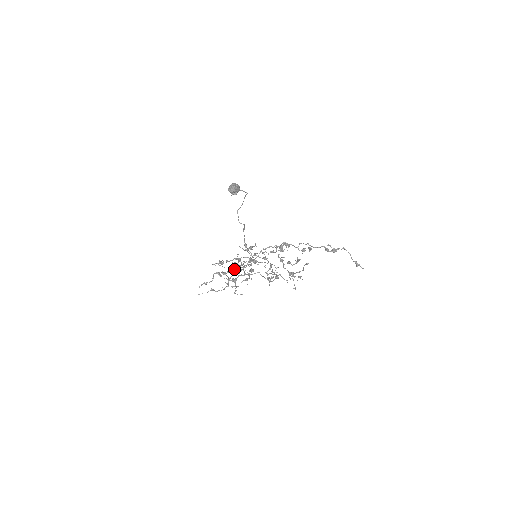
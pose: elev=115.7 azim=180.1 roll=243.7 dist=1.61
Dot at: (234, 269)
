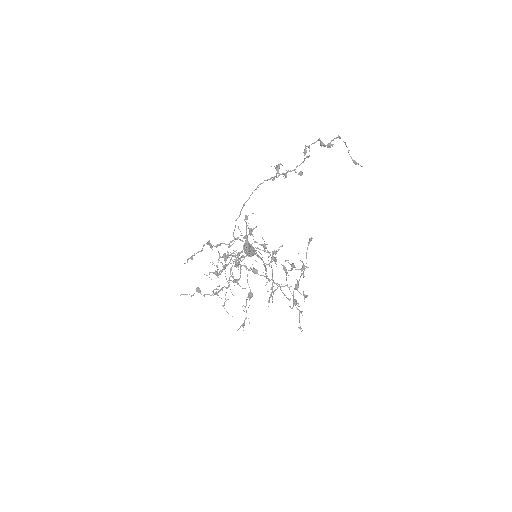
Dot at: occluded
